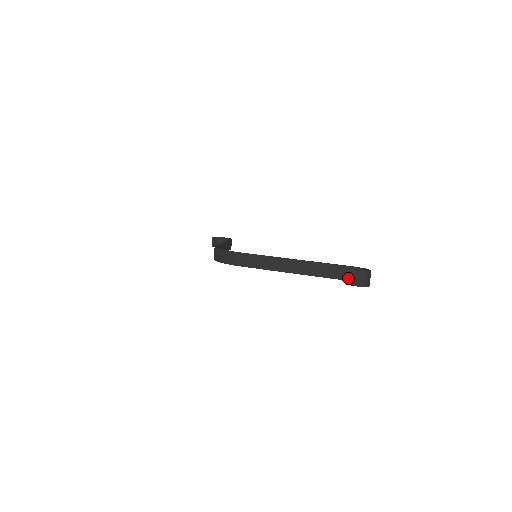
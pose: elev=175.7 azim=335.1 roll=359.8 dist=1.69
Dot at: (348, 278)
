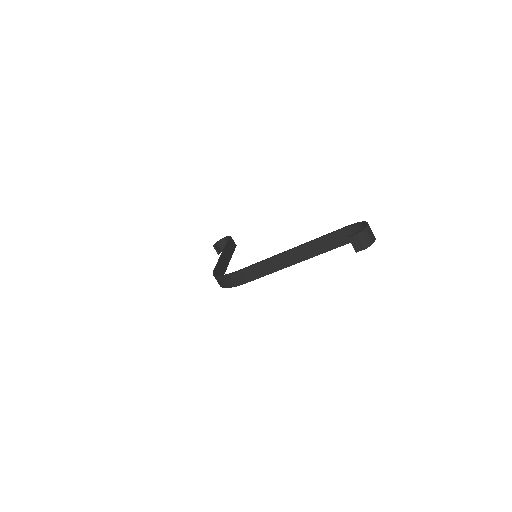
Dot at: occluded
